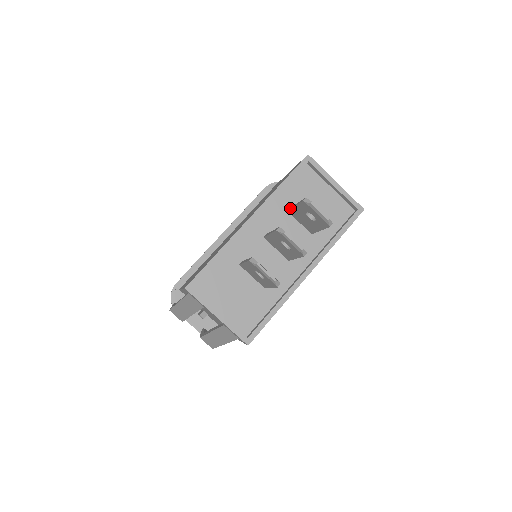
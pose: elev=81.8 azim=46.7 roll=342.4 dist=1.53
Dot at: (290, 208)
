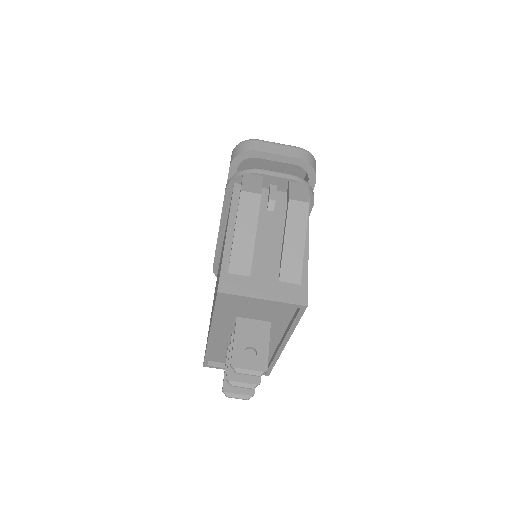
Dot at: occluded
